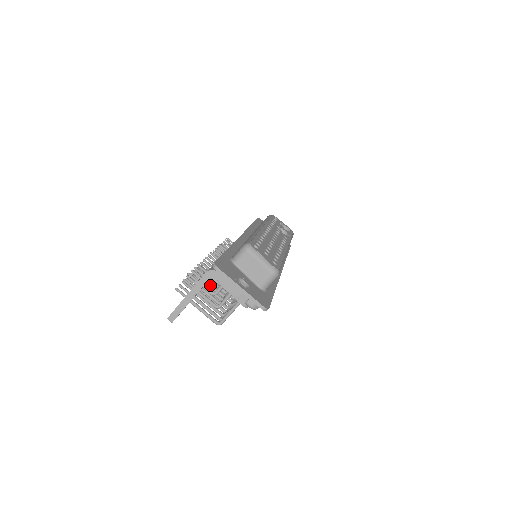
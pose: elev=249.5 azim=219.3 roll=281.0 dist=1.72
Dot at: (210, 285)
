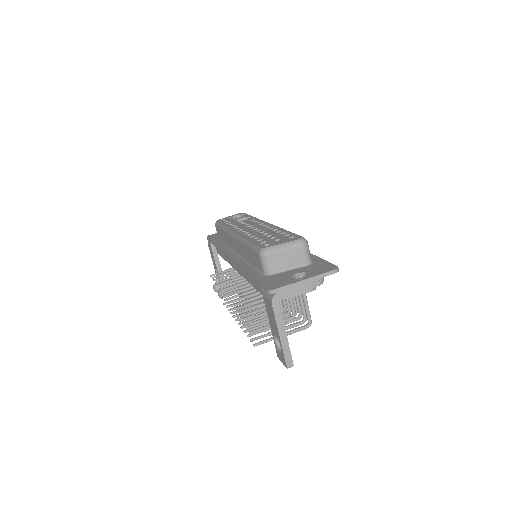
Dot at: occluded
